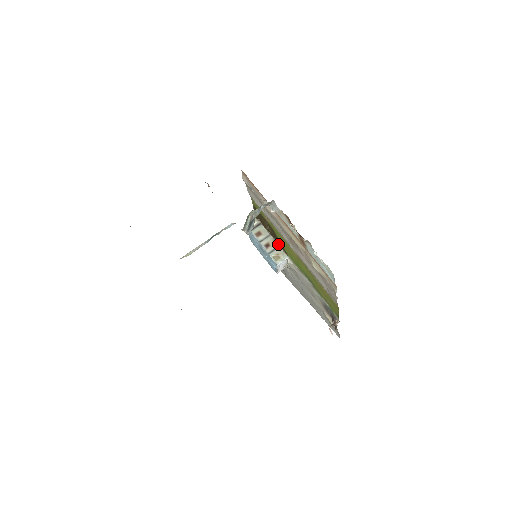
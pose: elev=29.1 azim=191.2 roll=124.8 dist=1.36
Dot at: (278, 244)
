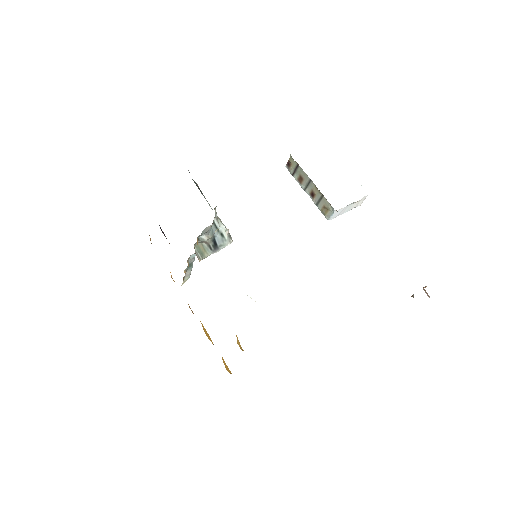
Dot at: (321, 193)
